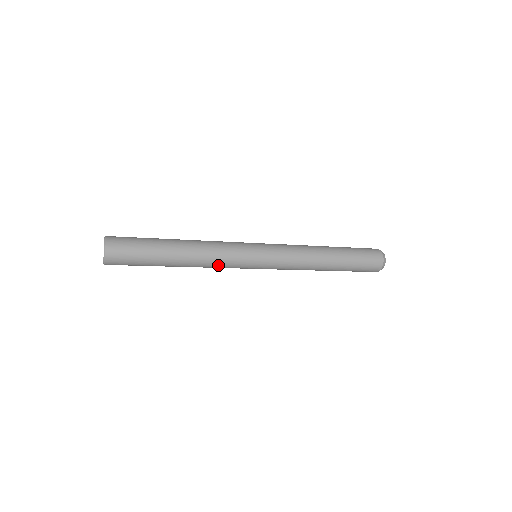
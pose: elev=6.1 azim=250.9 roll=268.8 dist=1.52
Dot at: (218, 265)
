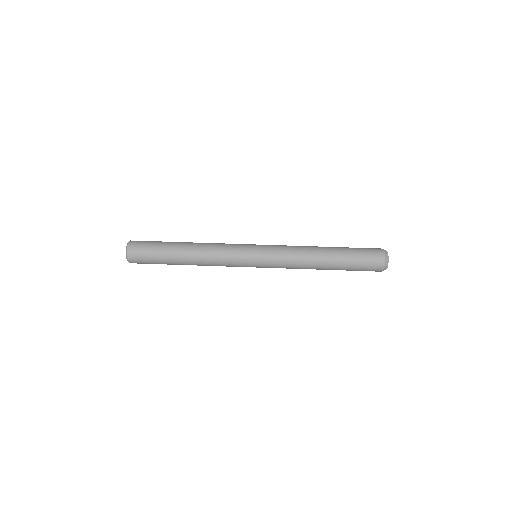
Dot at: occluded
